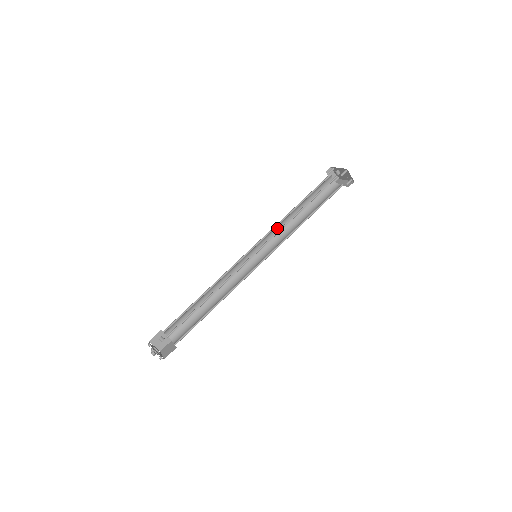
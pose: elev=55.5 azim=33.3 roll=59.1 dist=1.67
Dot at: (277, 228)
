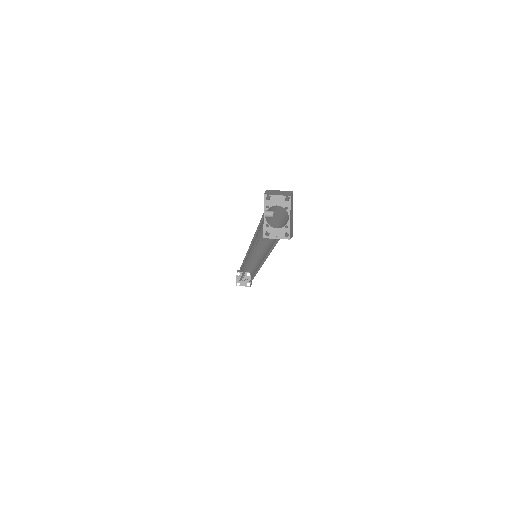
Dot at: (258, 237)
